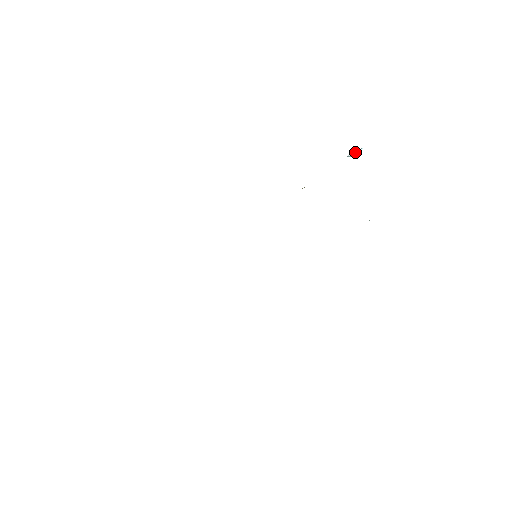
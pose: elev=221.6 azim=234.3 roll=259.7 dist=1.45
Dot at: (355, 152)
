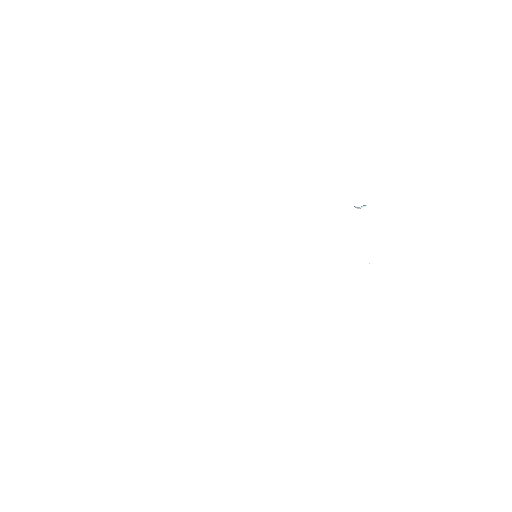
Dot at: (362, 206)
